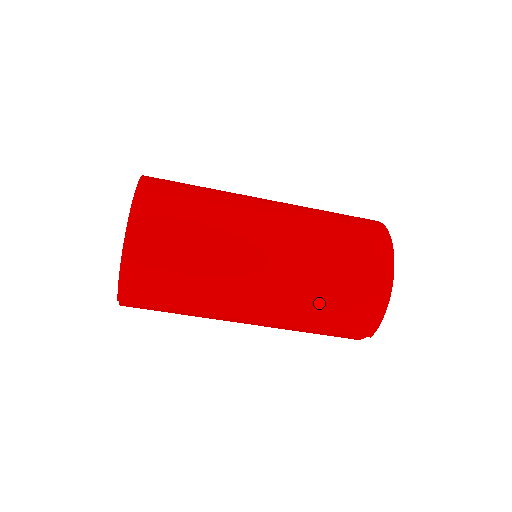
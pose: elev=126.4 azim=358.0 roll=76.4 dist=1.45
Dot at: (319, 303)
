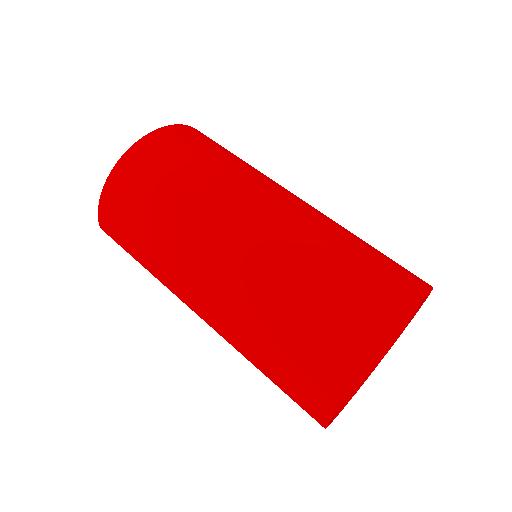
Dot at: (263, 333)
